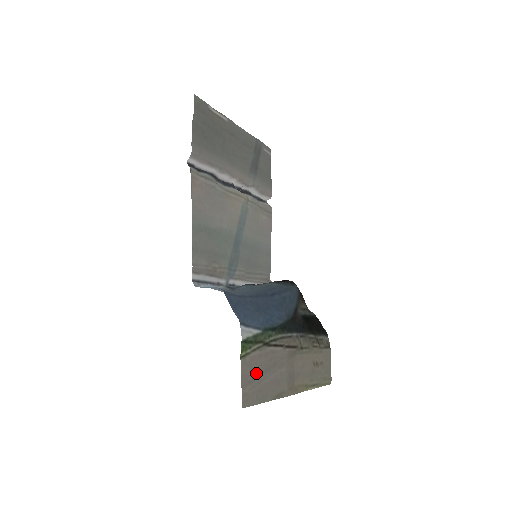
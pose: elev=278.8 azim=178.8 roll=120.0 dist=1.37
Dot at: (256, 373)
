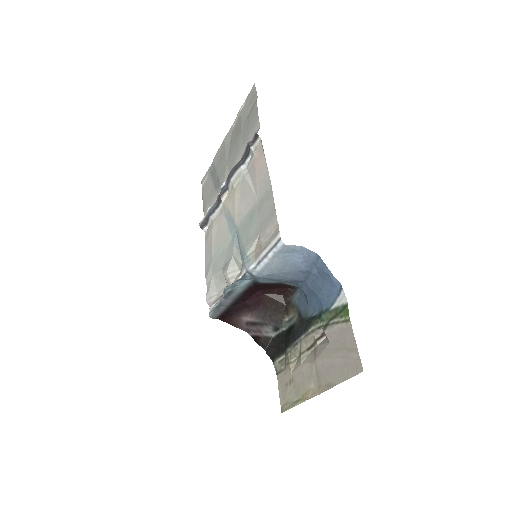
Dot at: (342, 346)
